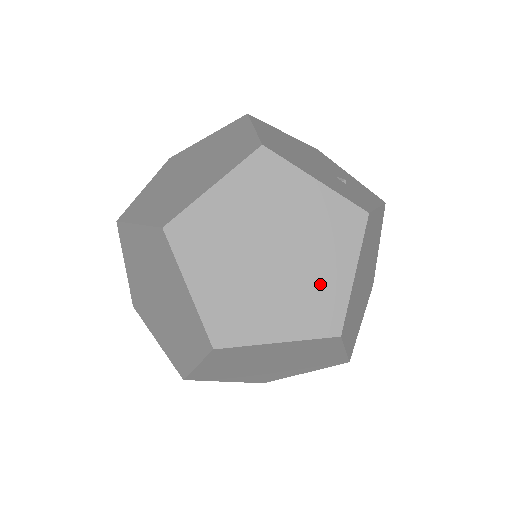
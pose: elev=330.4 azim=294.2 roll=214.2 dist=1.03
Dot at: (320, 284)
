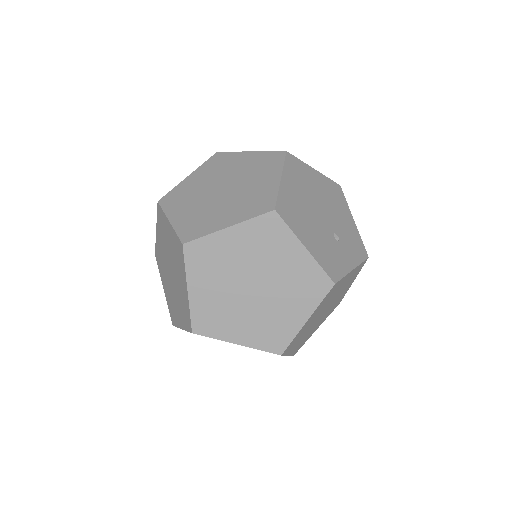
Dot at: (280, 318)
